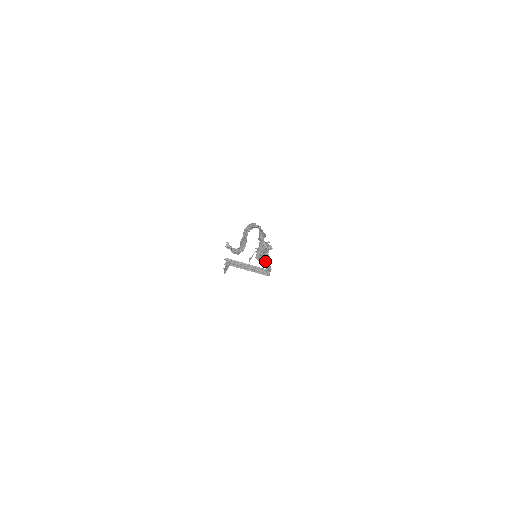
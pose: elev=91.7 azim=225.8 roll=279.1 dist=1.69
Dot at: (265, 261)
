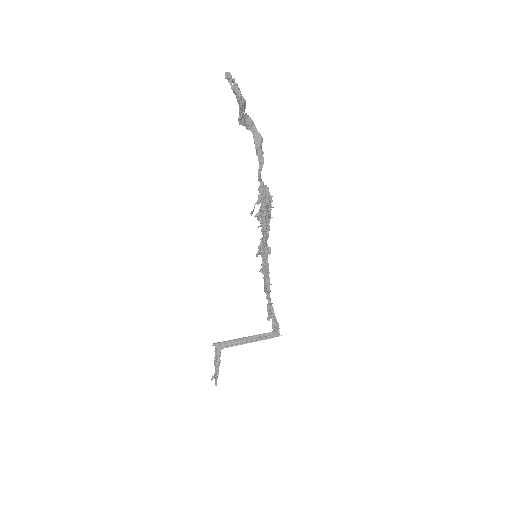
Dot at: (268, 287)
